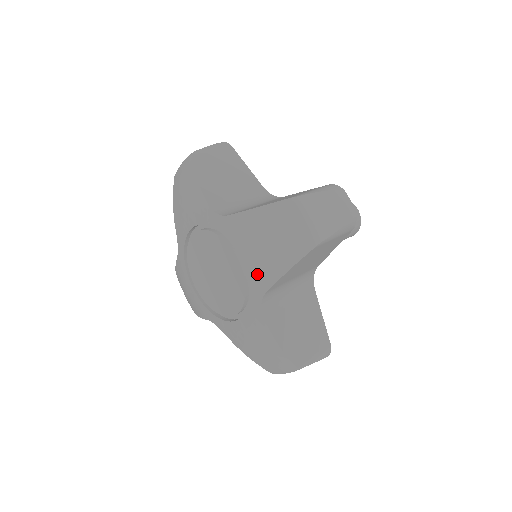
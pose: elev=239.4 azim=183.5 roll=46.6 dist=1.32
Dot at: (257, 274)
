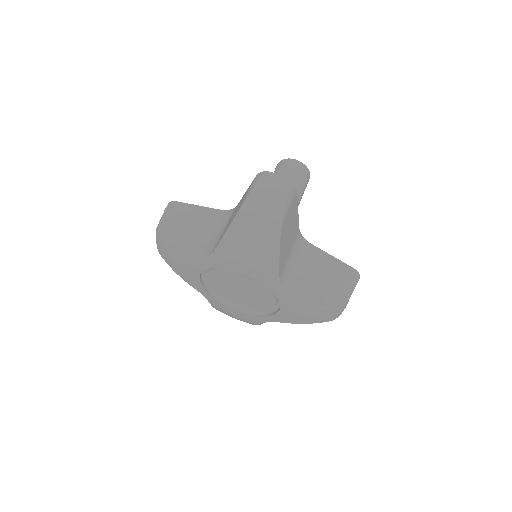
Dot at: (285, 318)
